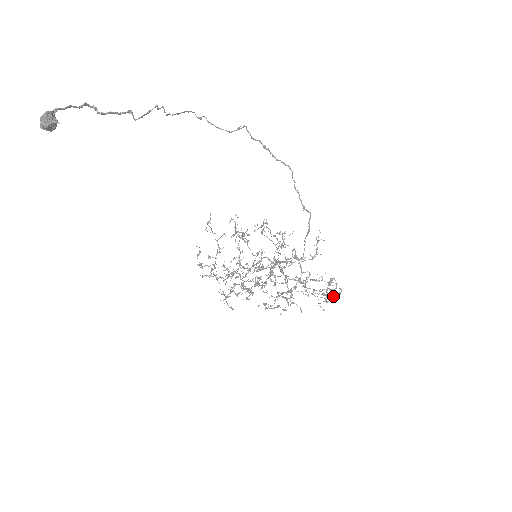
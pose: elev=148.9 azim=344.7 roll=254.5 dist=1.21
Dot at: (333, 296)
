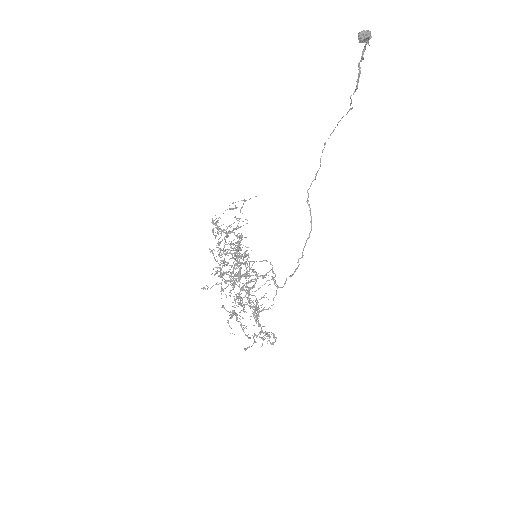
Dot at: occluded
